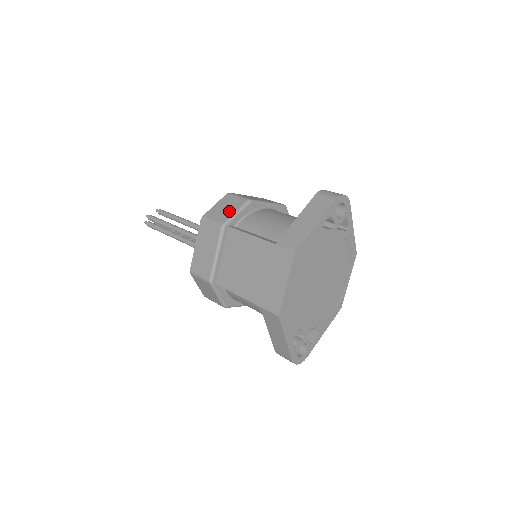
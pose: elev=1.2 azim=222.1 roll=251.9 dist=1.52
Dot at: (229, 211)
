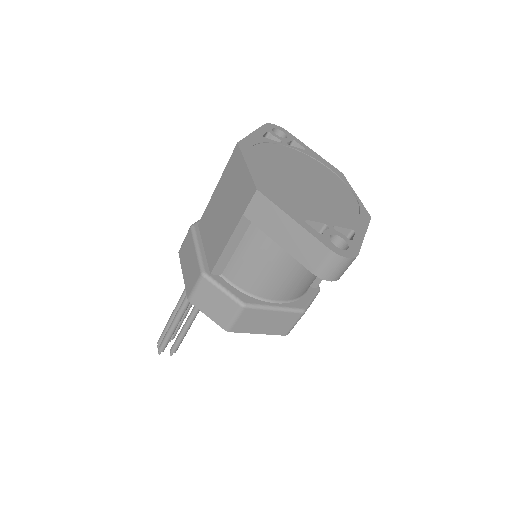
Dot at: occluded
